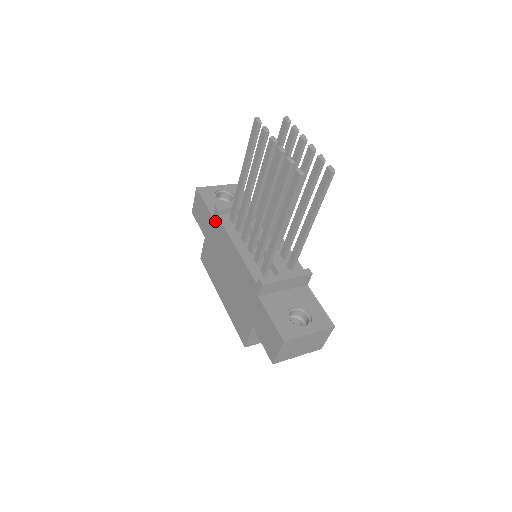
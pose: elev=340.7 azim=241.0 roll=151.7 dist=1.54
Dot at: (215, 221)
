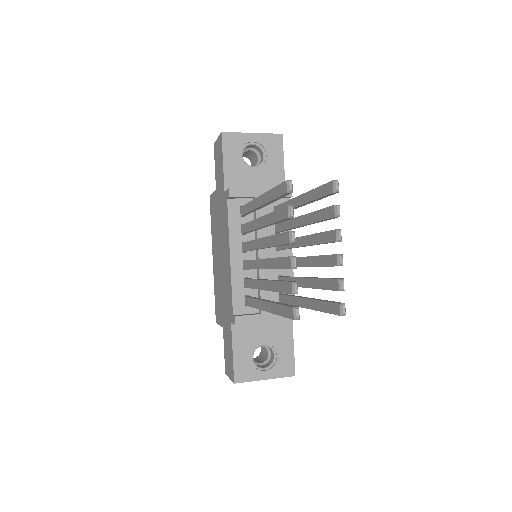
Dot at: (224, 199)
